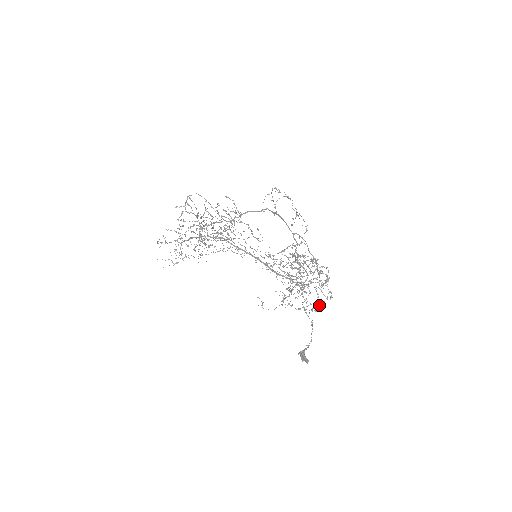
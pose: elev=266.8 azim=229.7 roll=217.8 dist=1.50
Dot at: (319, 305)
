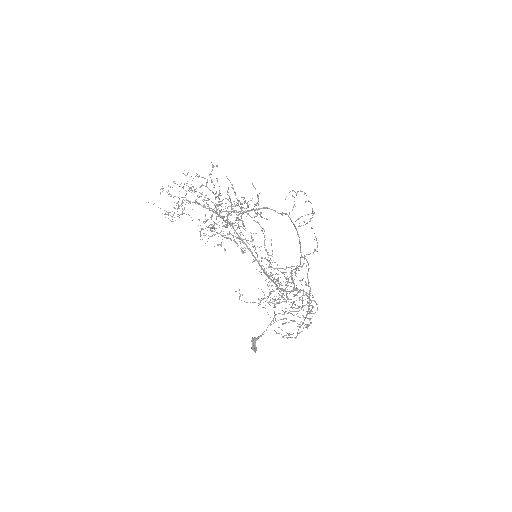
Dot at: occluded
